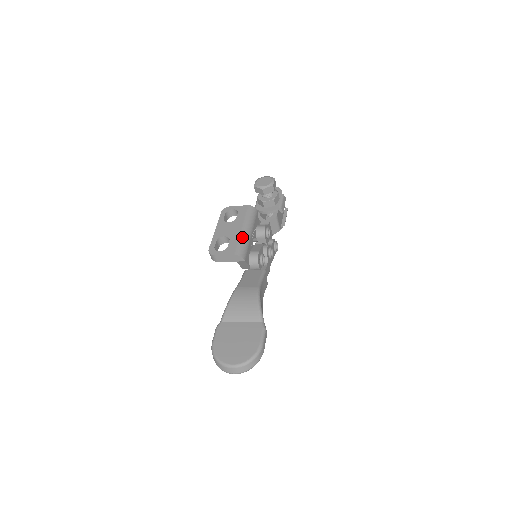
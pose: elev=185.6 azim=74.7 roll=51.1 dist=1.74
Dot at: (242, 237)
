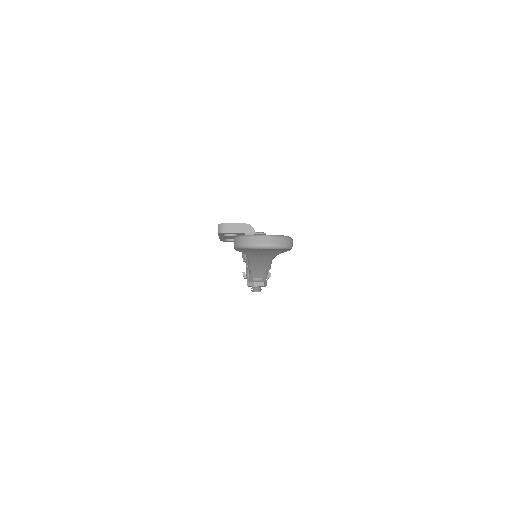
Dot at: occluded
